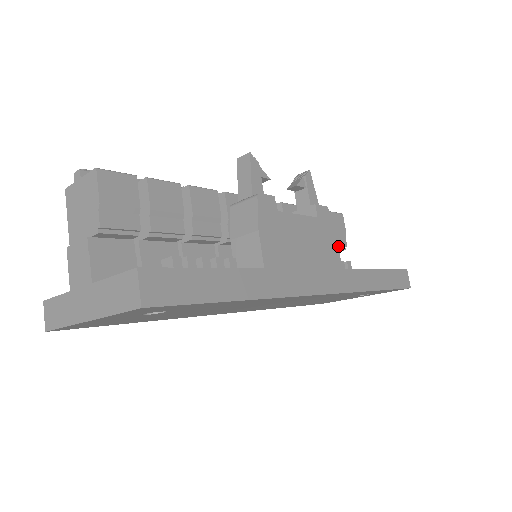
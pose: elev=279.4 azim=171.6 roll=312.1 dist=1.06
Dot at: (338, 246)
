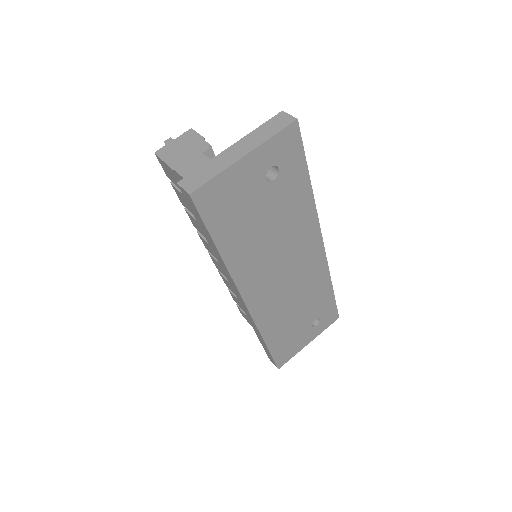
Dot at: occluded
